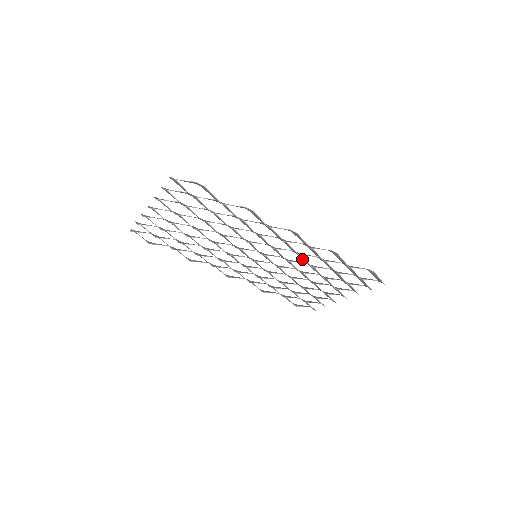
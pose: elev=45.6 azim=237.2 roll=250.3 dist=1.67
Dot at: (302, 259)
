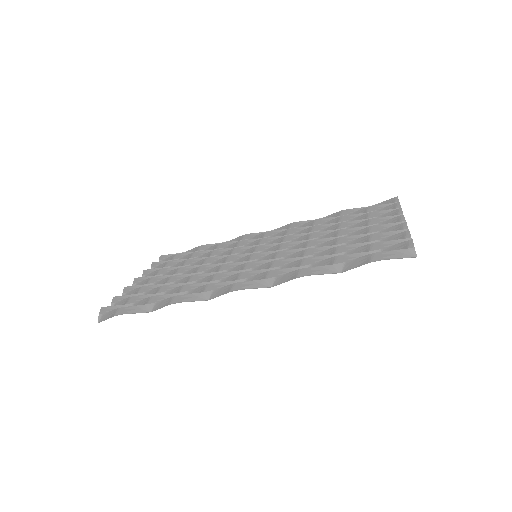
Dot at: (293, 259)
